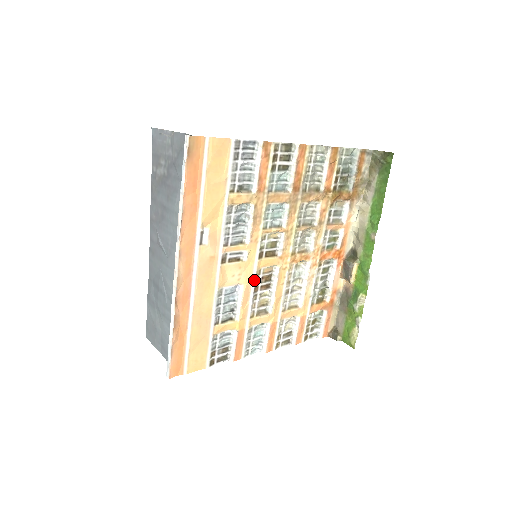
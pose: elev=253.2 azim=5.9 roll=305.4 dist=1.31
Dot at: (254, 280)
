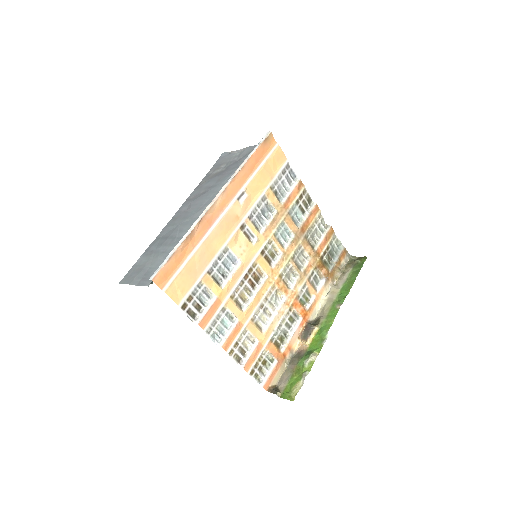
Dot at: (249, 267)
